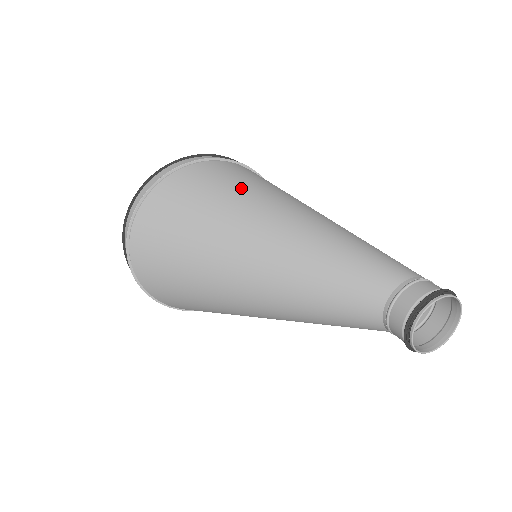
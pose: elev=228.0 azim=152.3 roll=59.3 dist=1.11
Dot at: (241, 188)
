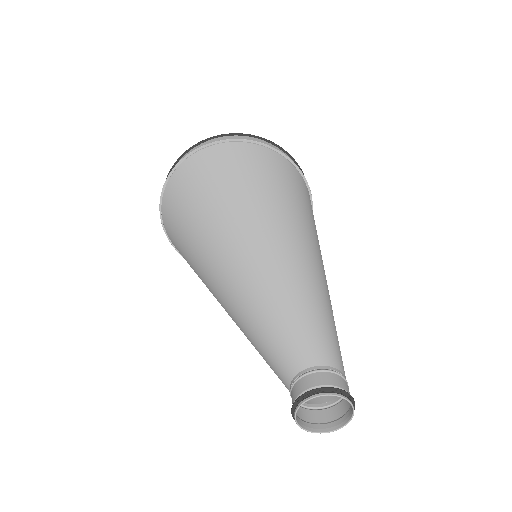
Dot at: (305, 212)
